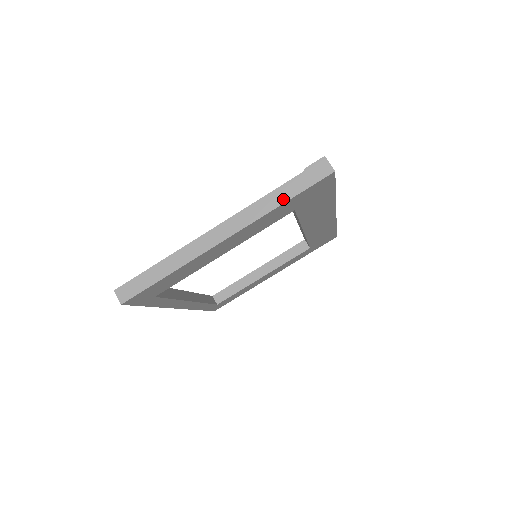
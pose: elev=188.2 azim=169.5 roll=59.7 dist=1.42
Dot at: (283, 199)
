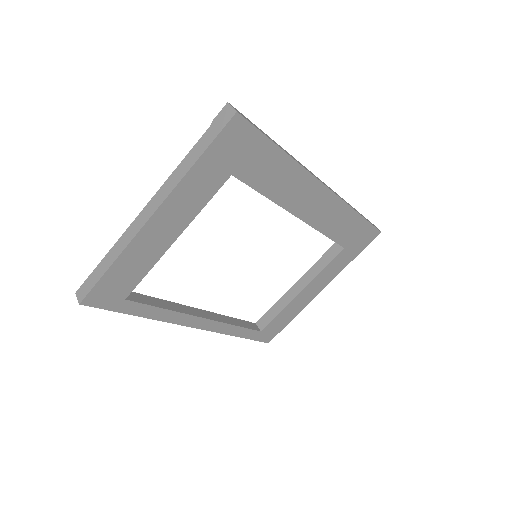
Dot at: (195, 158)
